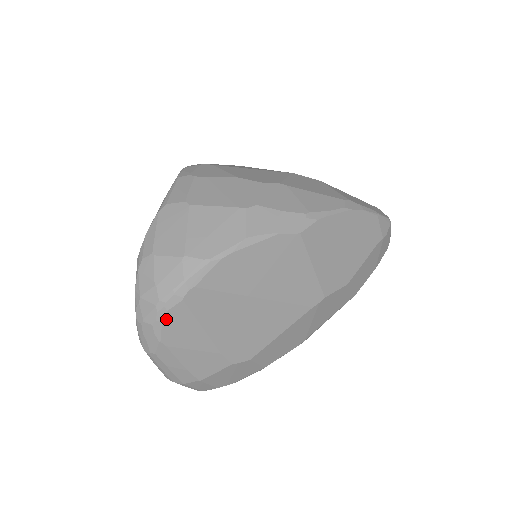
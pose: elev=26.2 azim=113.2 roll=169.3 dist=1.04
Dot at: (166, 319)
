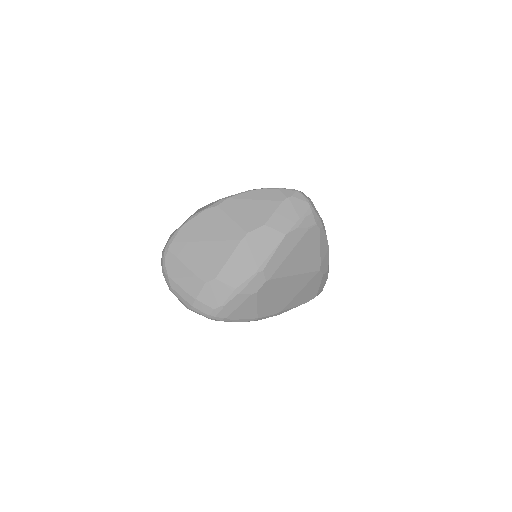
Dot at: (166, 263)
